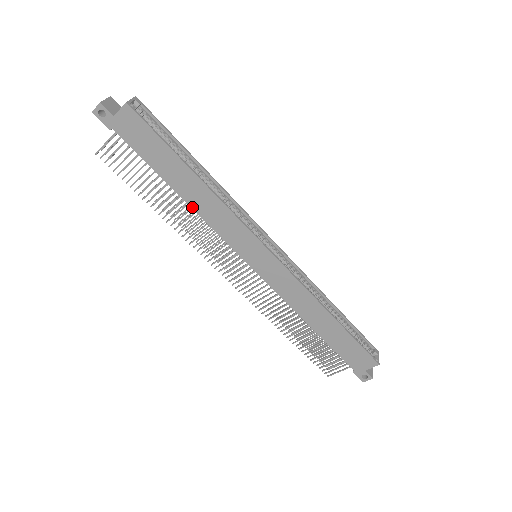
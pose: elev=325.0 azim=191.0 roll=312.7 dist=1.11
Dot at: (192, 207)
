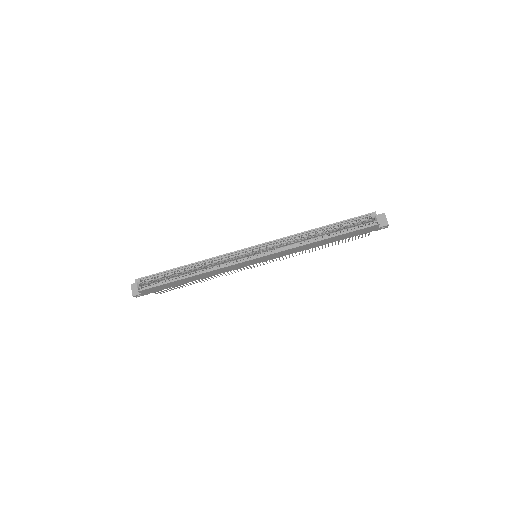
Dot at: occluded
